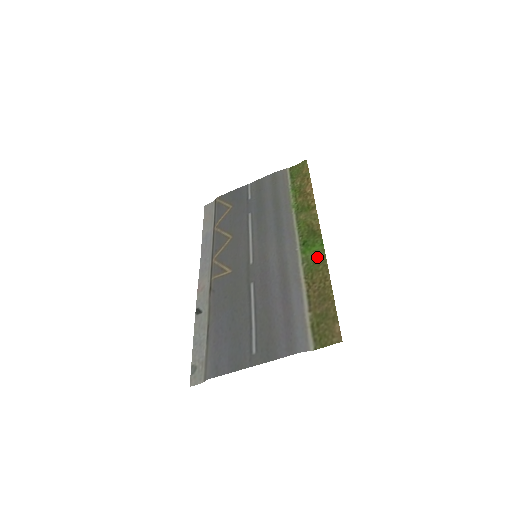
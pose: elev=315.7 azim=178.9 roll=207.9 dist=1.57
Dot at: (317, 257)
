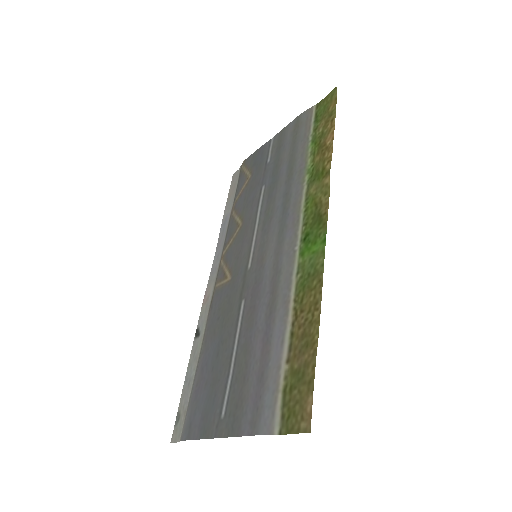
Dot at: (314, 264)
